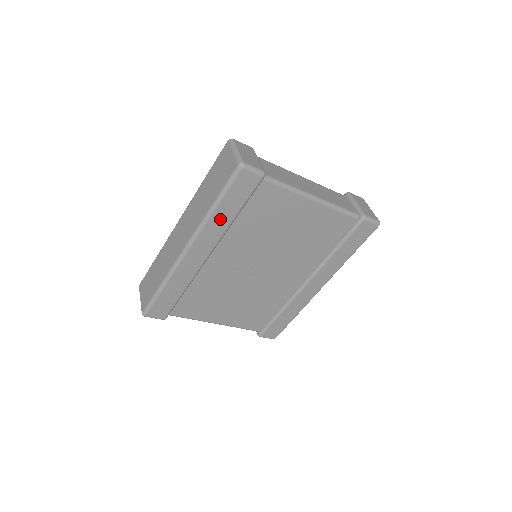
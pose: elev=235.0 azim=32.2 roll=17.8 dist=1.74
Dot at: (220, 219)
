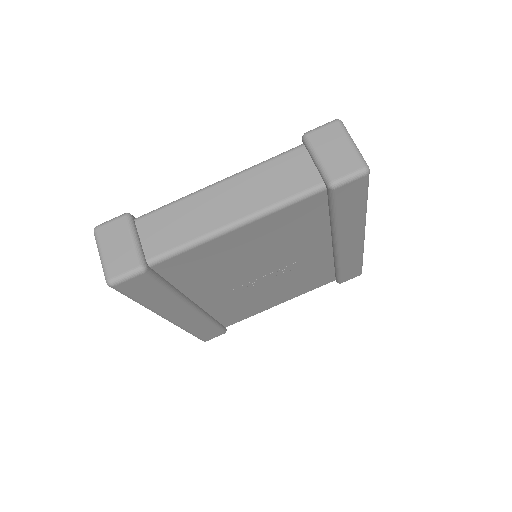
Dot at: (160, 302)
